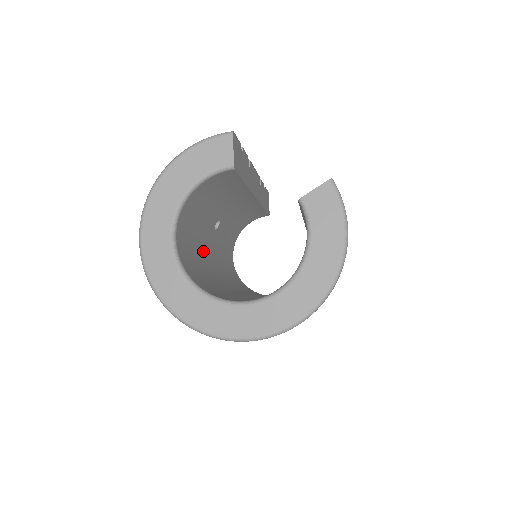
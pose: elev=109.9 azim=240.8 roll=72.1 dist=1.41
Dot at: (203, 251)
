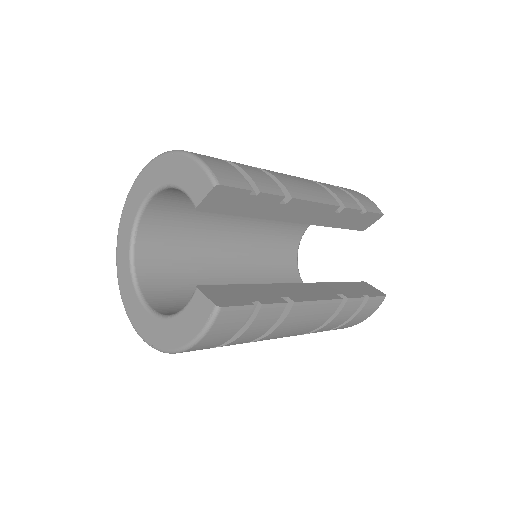
Dot at: occluded
